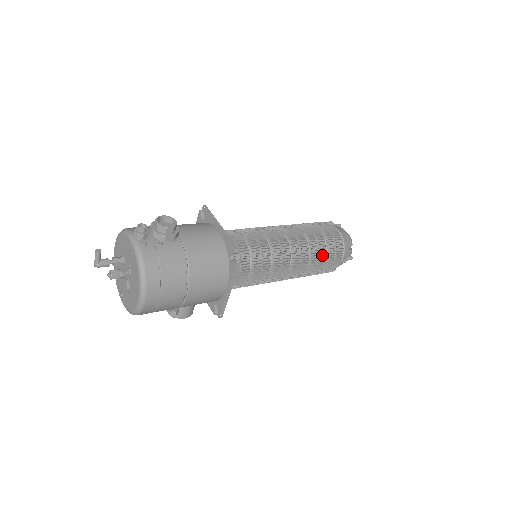
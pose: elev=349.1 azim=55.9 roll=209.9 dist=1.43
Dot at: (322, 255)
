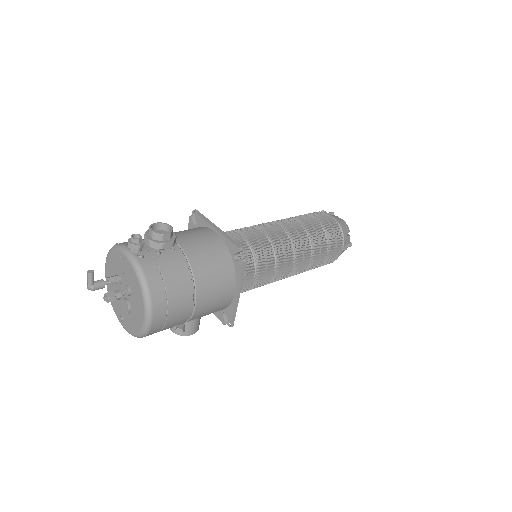
Dot at: (323, 245)
